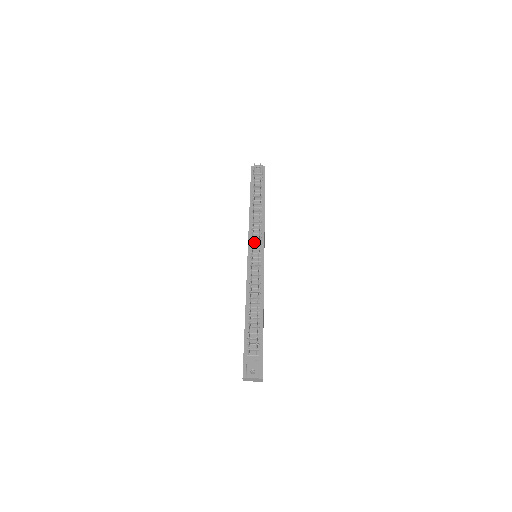
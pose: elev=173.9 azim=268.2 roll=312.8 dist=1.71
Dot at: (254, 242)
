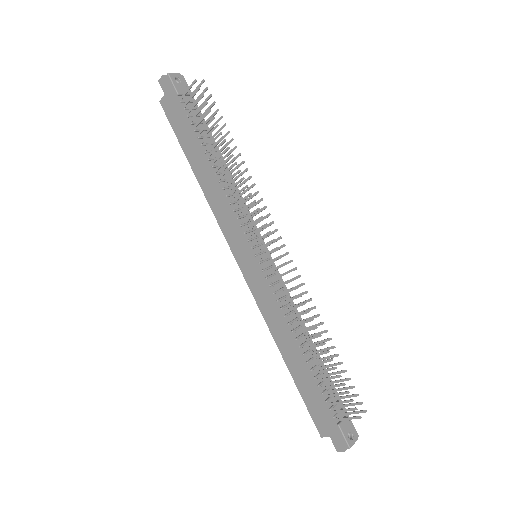
Dot at: (248, 234)
